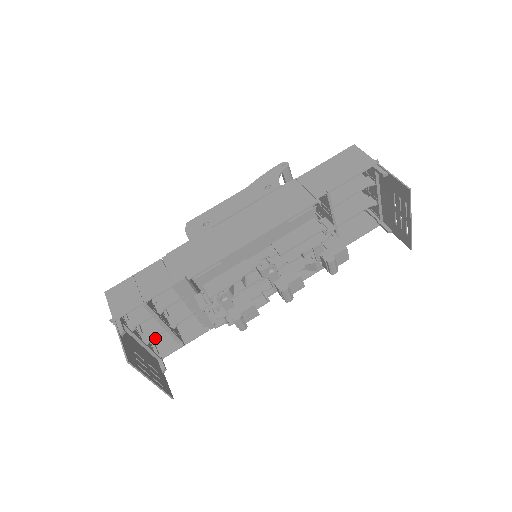
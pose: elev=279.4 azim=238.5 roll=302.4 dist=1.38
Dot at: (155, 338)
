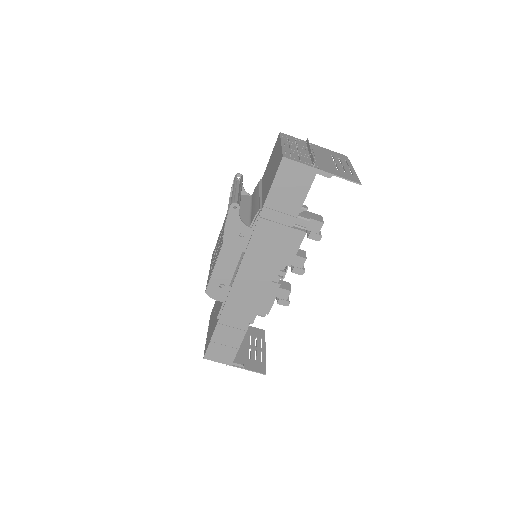
Dot at: occluded
